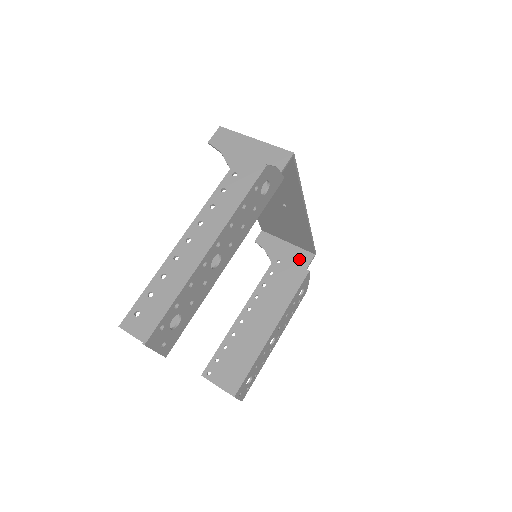
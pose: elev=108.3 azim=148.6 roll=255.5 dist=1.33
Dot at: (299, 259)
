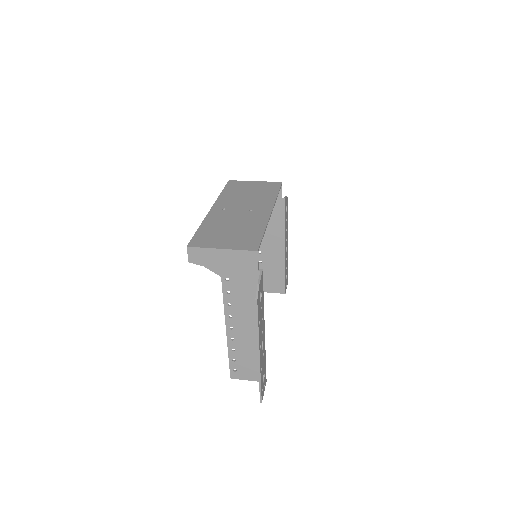
Dot at: occluded
